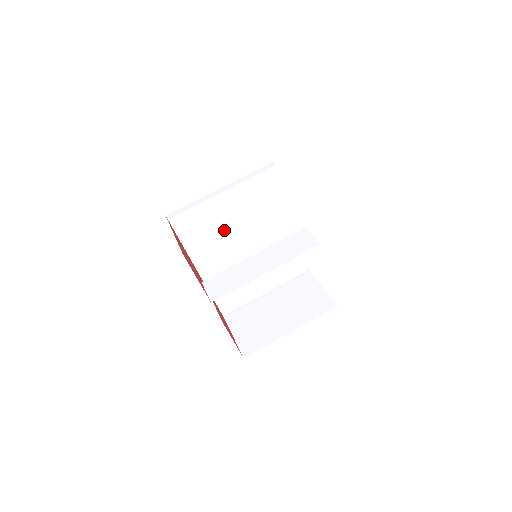
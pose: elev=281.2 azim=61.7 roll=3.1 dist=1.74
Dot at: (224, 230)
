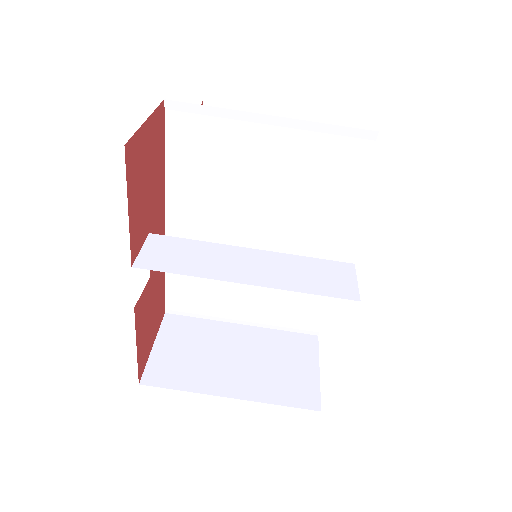
Dot at: (237, 187)
